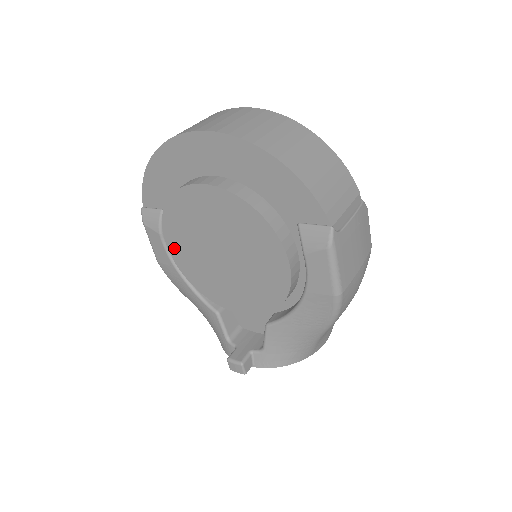
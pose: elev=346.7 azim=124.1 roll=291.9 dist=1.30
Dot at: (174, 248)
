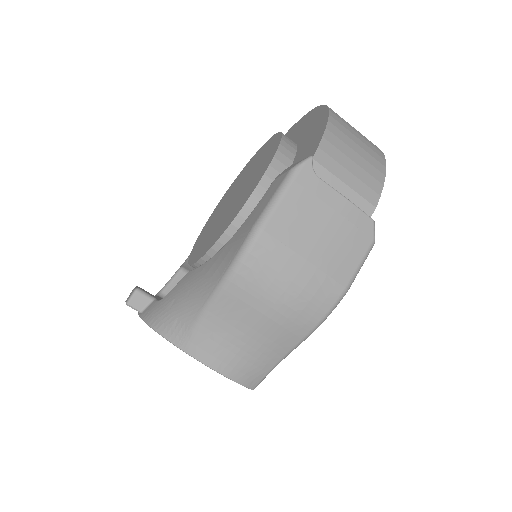
Dot at: (218, 205)
